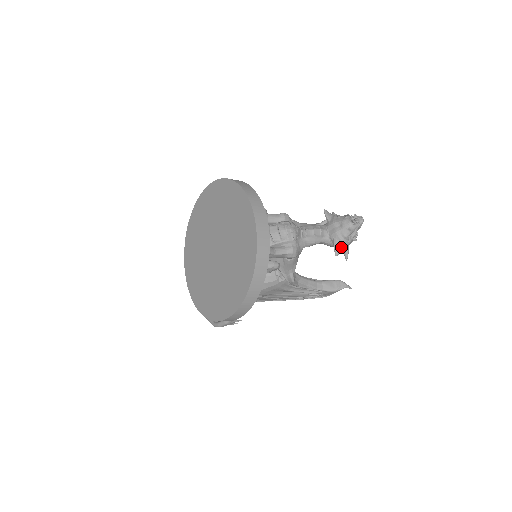
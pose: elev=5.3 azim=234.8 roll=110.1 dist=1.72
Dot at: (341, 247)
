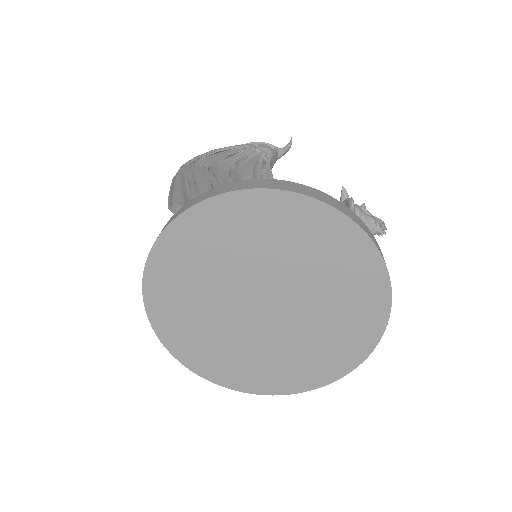
Dot at: occluded
